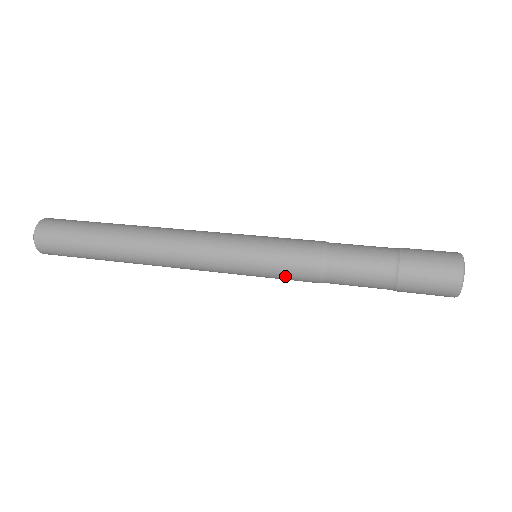
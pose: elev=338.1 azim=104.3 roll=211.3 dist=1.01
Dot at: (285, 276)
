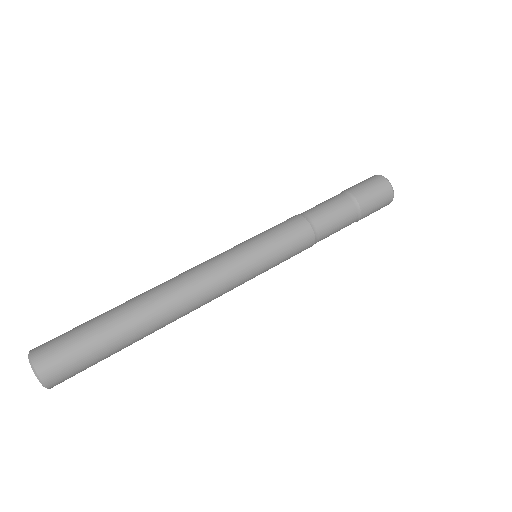
Dot at: (291, 253)
